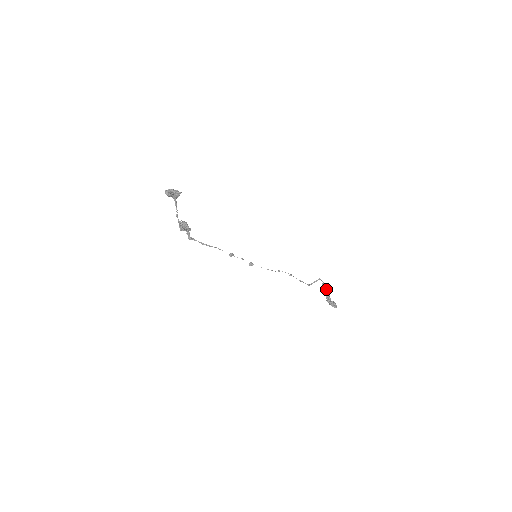
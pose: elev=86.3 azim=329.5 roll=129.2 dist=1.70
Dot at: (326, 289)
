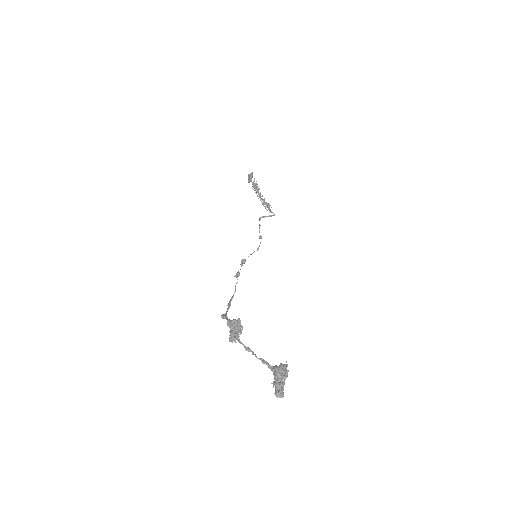
Dot at: occluded
